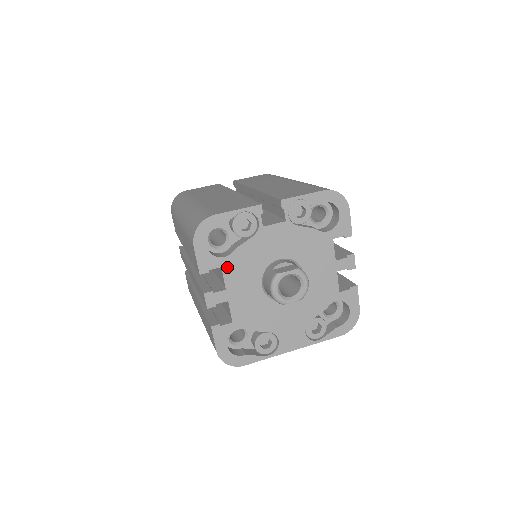
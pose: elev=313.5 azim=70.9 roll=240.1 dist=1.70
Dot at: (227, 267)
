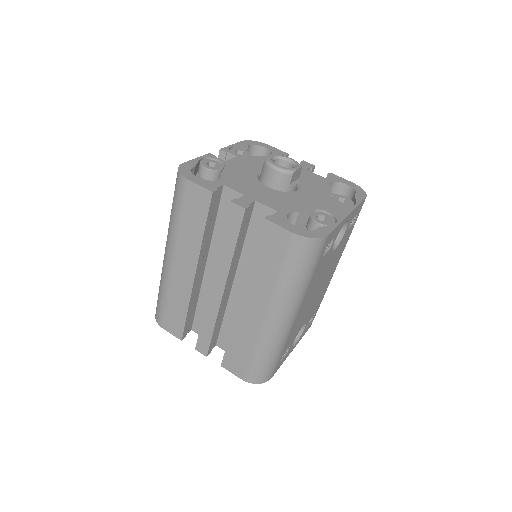
Dot at: (228, 184)
